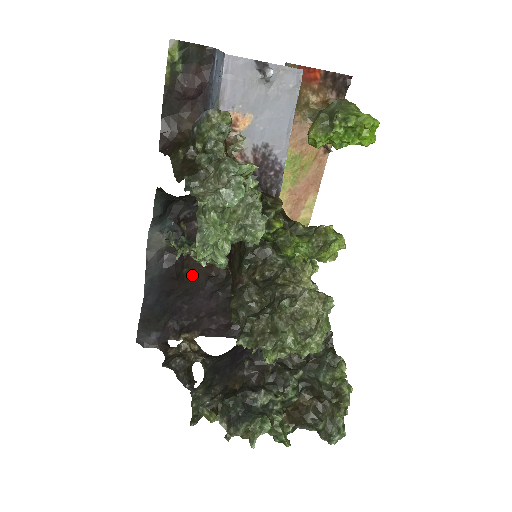
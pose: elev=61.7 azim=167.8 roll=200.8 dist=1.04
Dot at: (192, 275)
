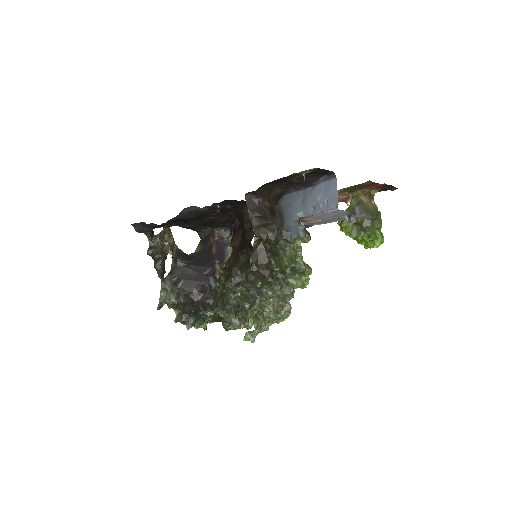
Dot at: (201, 216)
